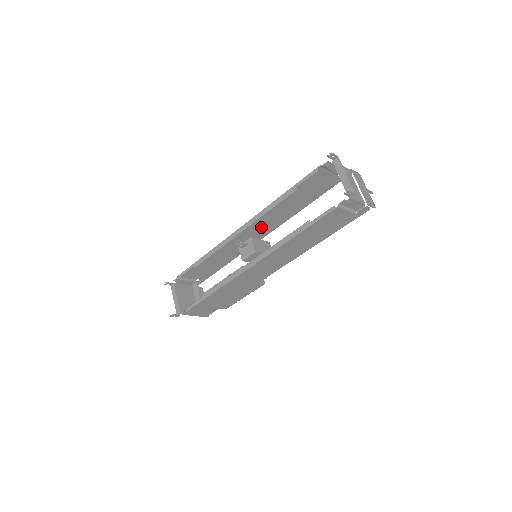
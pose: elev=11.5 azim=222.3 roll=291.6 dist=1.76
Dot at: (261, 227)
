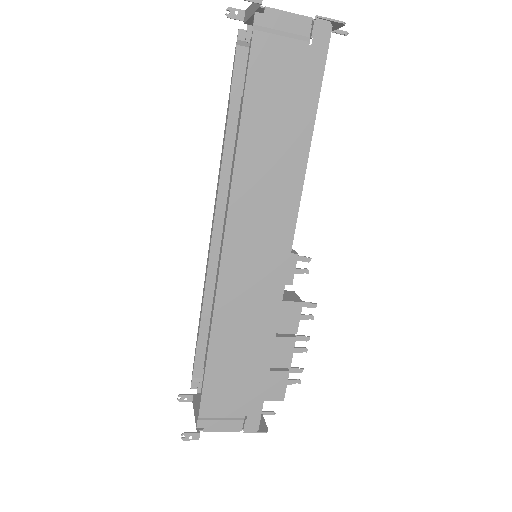
Dot at: occluded
